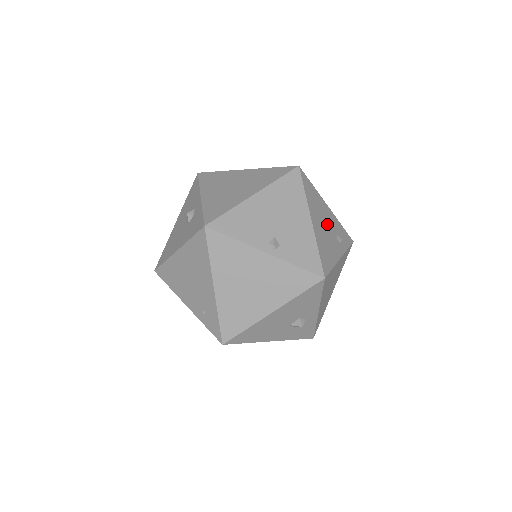
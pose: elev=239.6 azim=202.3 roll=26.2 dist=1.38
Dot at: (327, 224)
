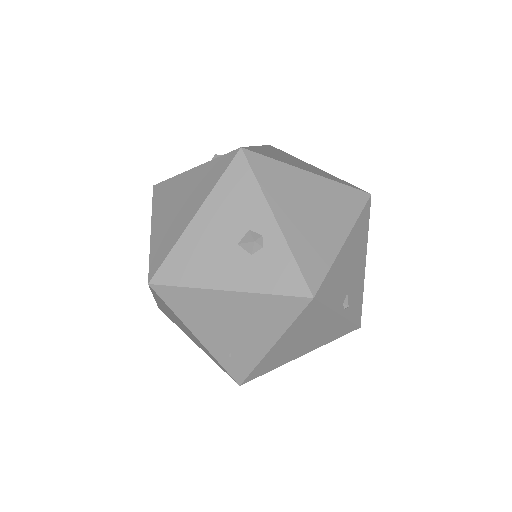
Dot at: occluded
